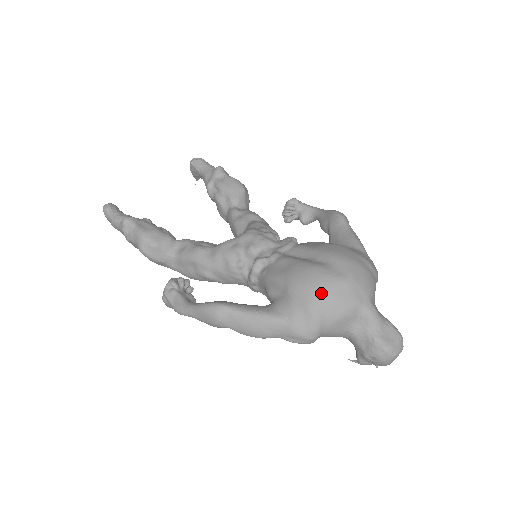
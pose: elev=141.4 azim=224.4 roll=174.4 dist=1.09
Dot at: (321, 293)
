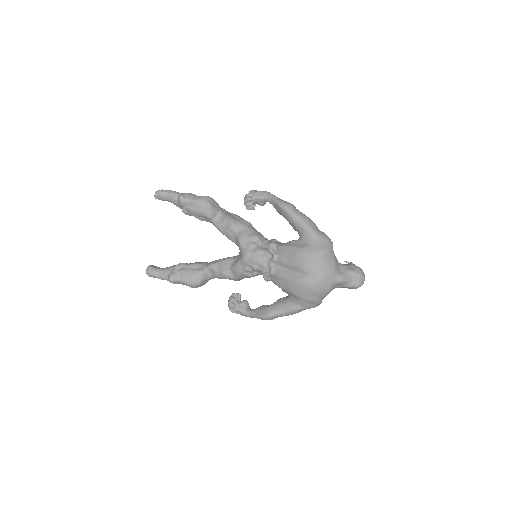
Dot at: (313, 294)
